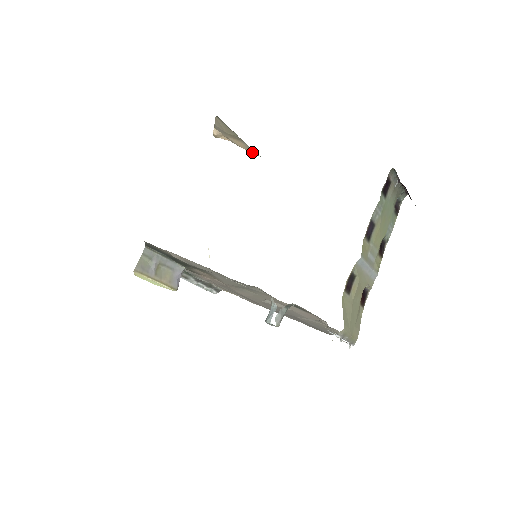
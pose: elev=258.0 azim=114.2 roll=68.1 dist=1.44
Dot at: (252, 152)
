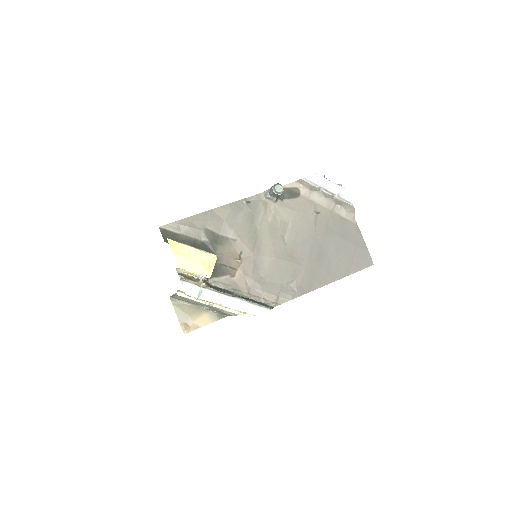
Dot at: (217, 319)
